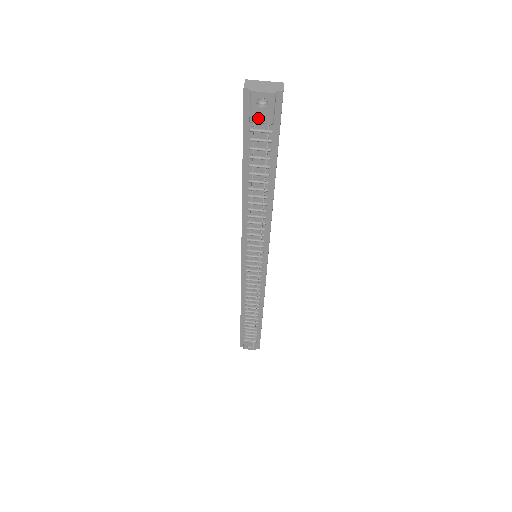
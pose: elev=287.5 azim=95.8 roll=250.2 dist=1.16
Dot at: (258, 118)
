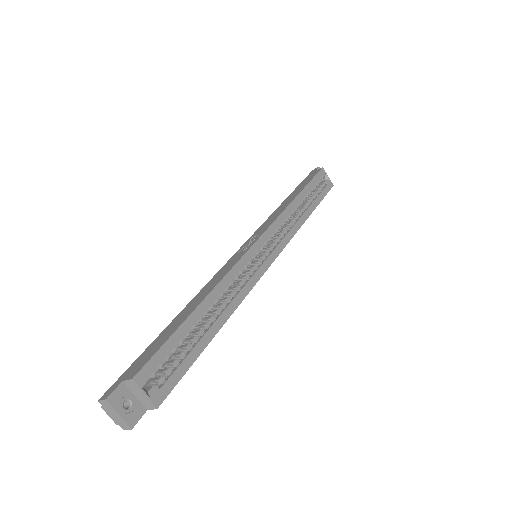
Dot at: occluded
